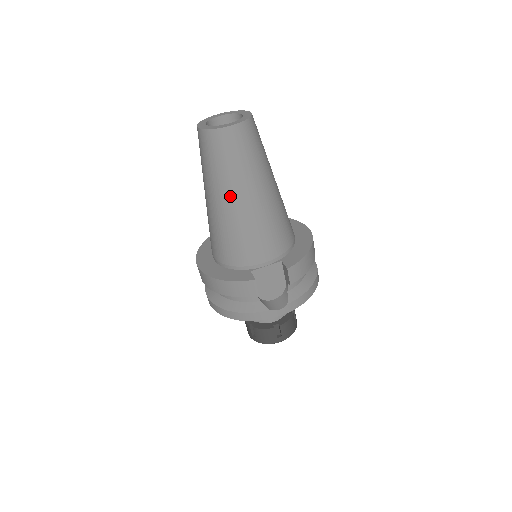
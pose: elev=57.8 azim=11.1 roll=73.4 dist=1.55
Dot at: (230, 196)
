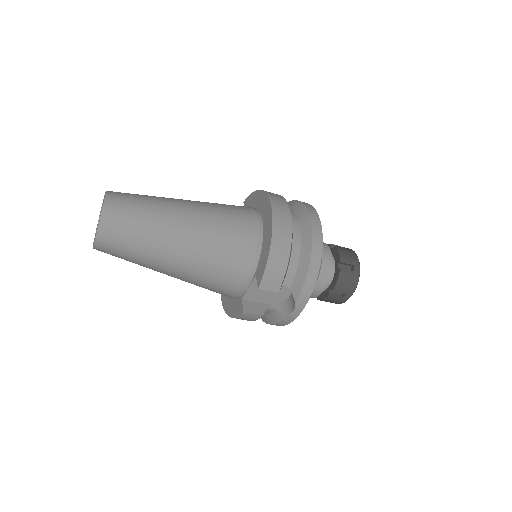
Dot at: (162, 271)
